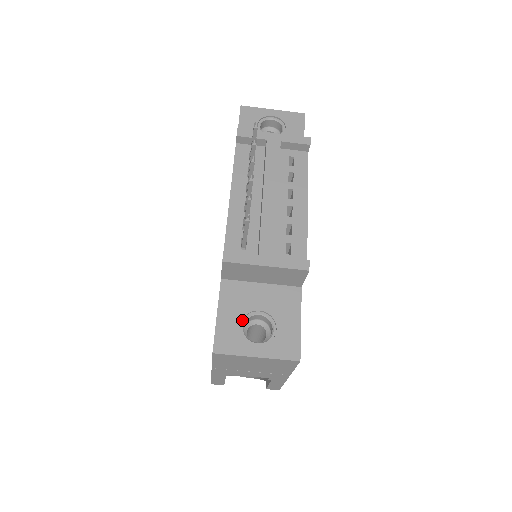
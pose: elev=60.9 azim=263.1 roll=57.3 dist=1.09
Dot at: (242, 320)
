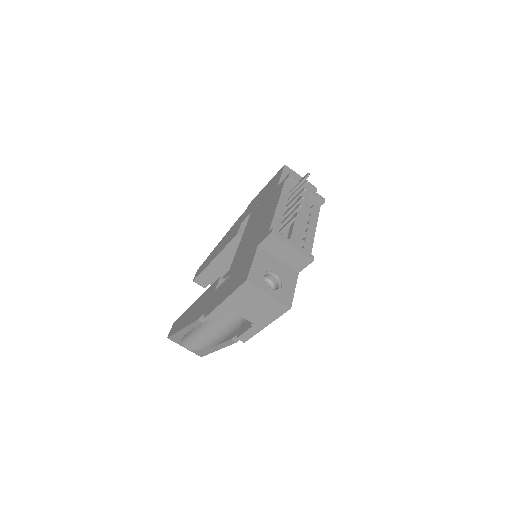
Dot at: (264, 272)
